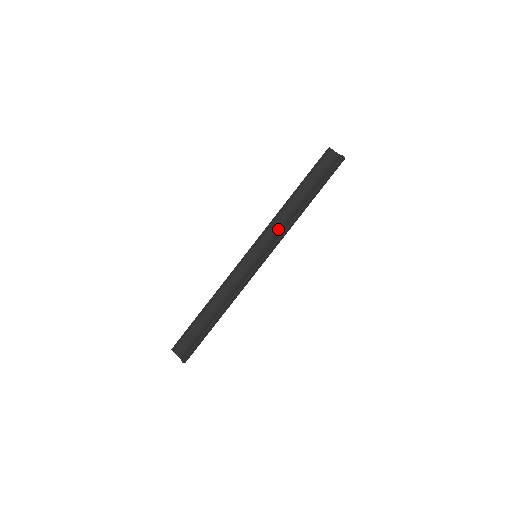
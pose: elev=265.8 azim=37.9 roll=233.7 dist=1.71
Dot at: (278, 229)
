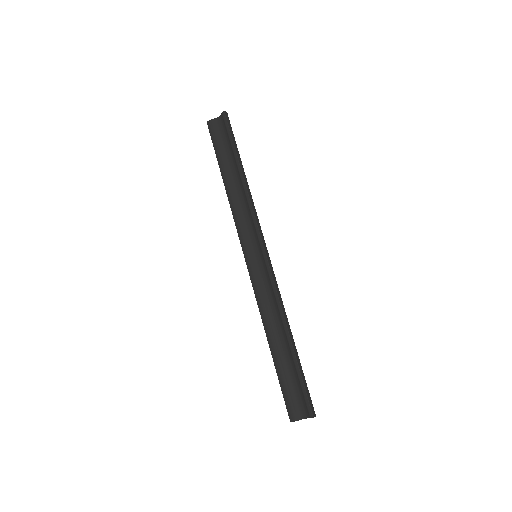
Dot at: (246, 216)
